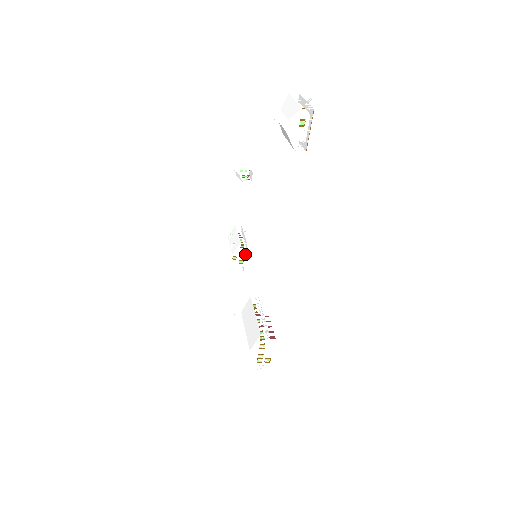
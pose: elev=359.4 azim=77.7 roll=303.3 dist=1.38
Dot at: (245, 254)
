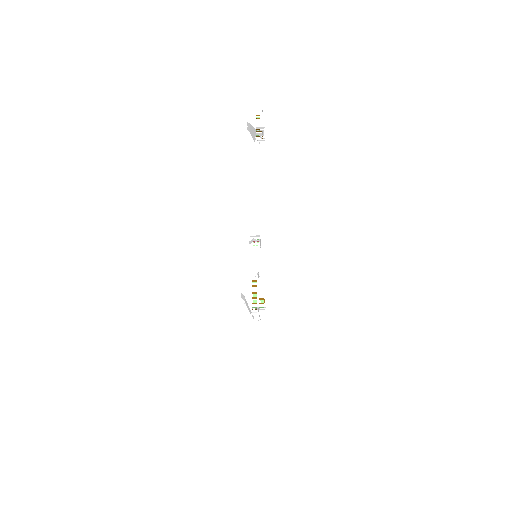
Dot at: occluded
